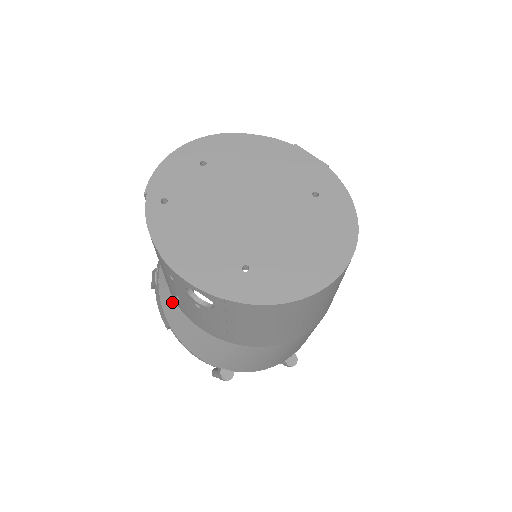
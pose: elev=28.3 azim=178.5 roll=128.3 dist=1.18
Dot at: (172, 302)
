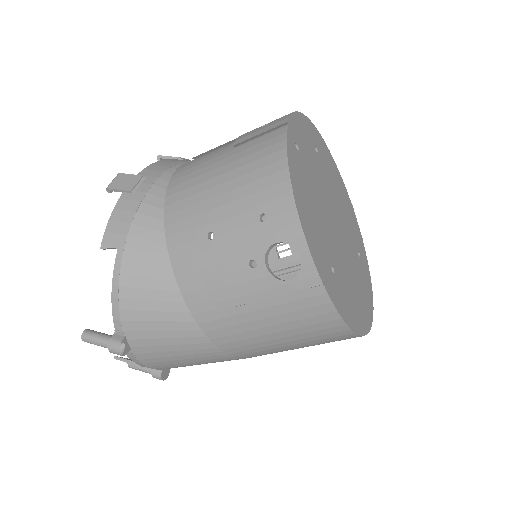
Dot at: (158, 228)
